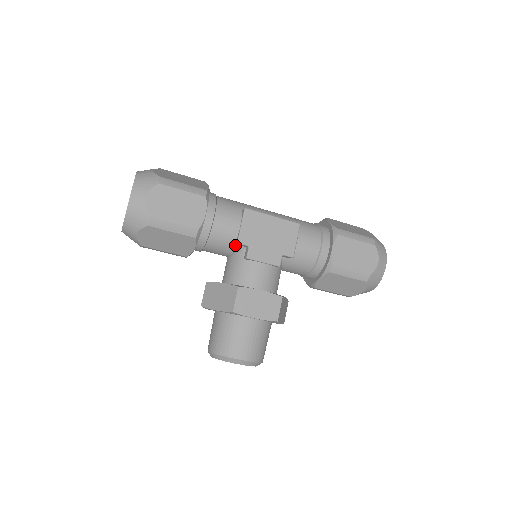
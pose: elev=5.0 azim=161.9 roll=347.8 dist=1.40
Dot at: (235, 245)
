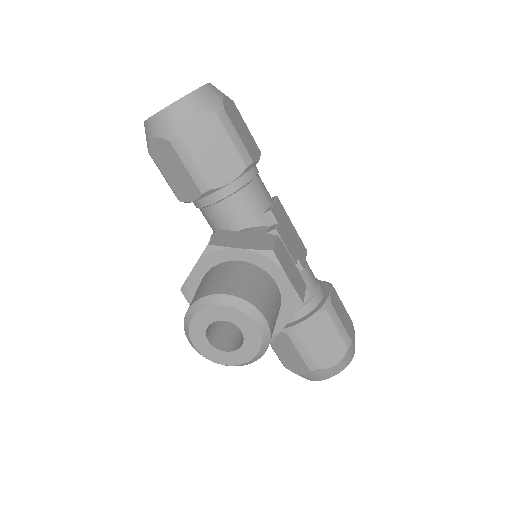
Dot at: (261, 215)
